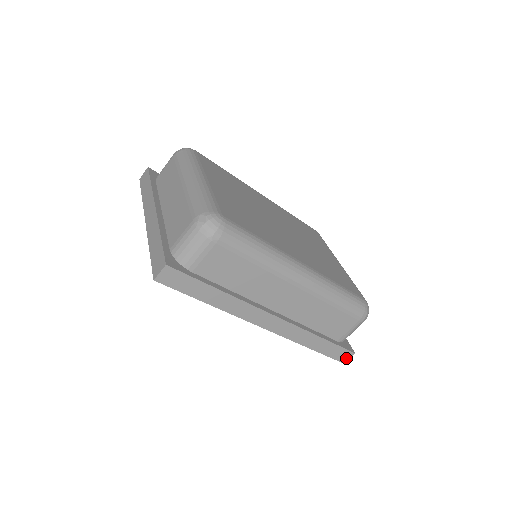
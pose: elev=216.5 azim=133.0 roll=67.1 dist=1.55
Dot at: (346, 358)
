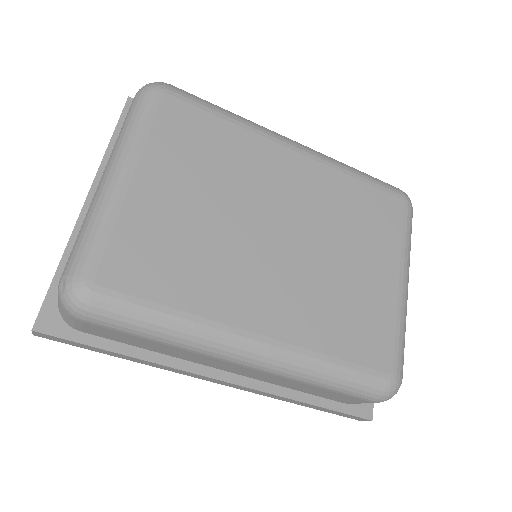
Dot at: (359, 419)
